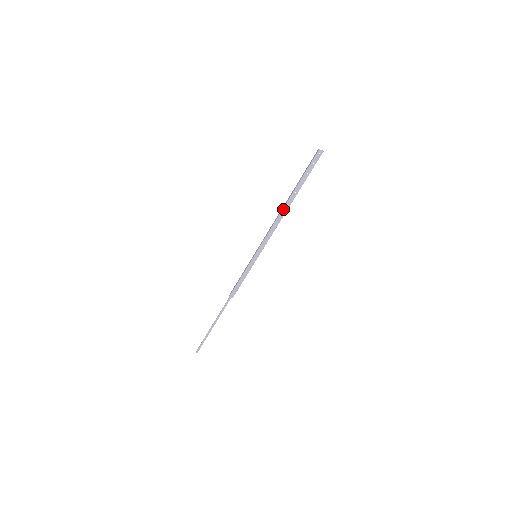
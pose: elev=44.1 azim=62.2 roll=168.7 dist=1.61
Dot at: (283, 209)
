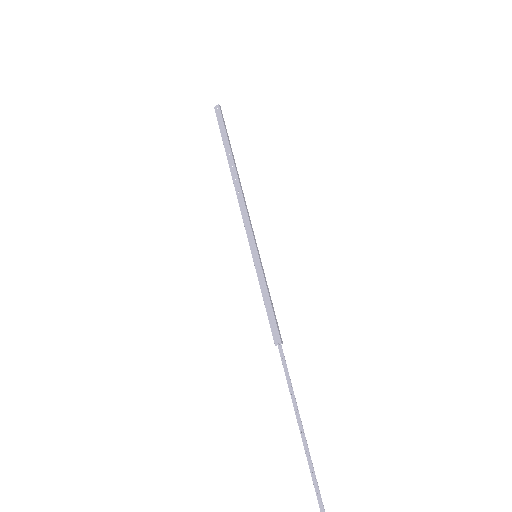
Dot at: (233, 180)
